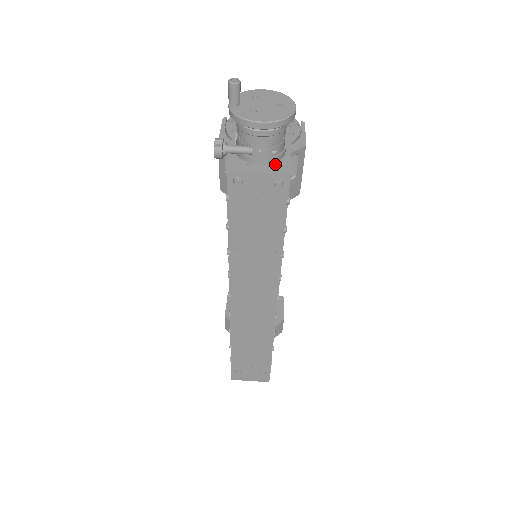
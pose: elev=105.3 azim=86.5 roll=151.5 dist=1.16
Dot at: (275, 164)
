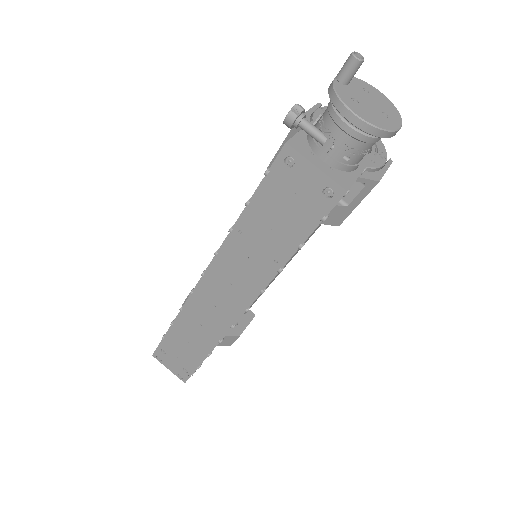
Dot at: (338, 171)
